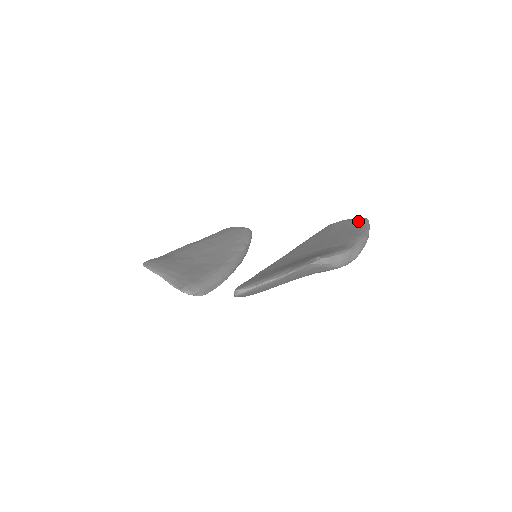
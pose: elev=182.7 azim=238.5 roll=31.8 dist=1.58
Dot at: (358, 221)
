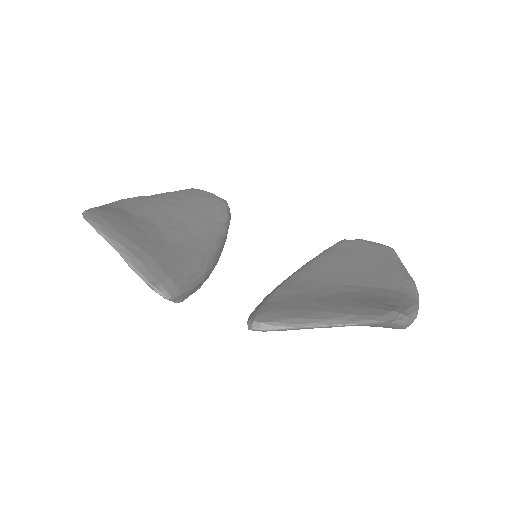
Dot at: (387, 250)
